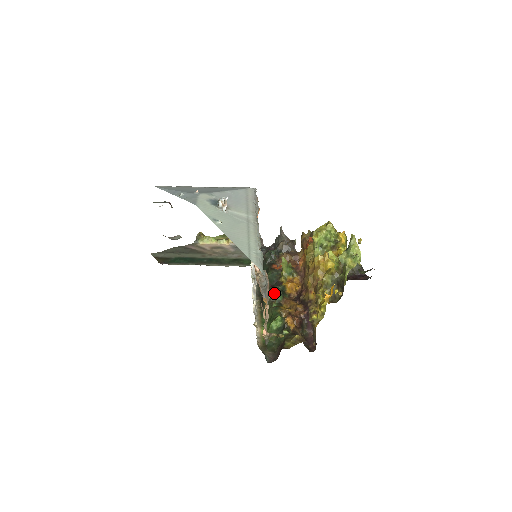
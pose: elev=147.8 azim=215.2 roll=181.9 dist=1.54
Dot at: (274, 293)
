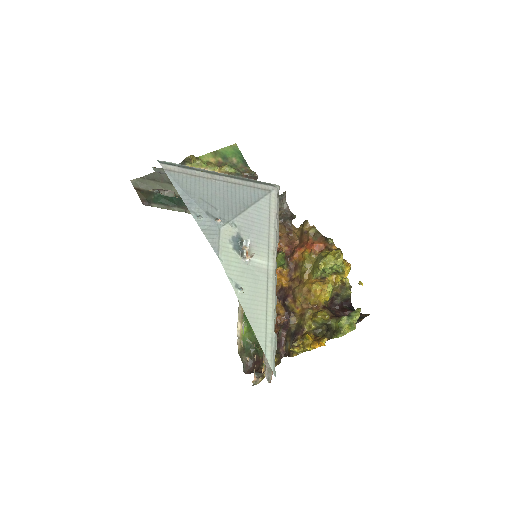
Dot at: occluded
